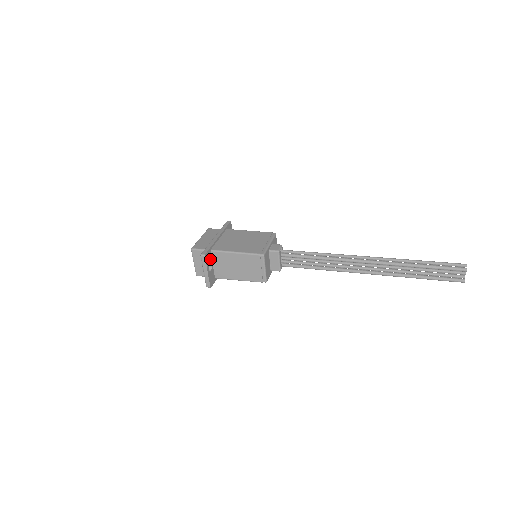
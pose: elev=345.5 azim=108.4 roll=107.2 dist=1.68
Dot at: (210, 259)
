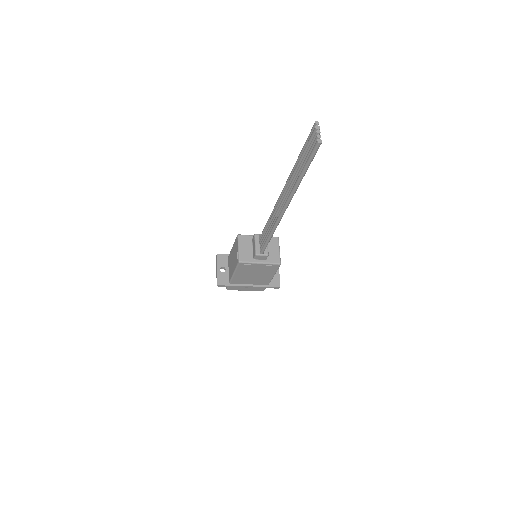
Dot at: (226, 263)
